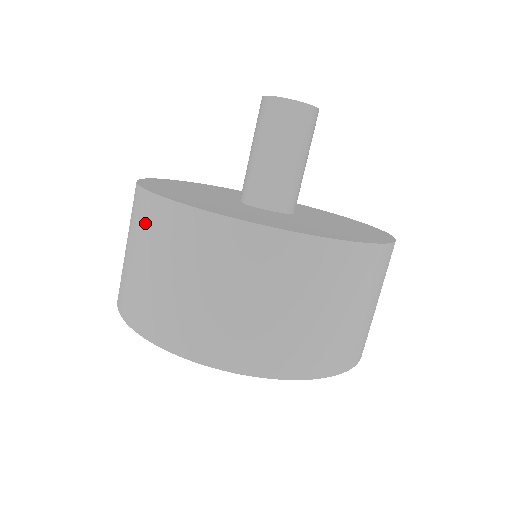
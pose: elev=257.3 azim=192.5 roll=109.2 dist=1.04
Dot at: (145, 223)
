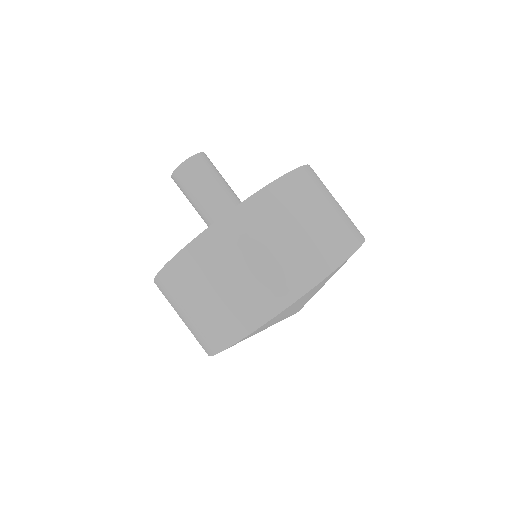
Dot at: (254, 224)
